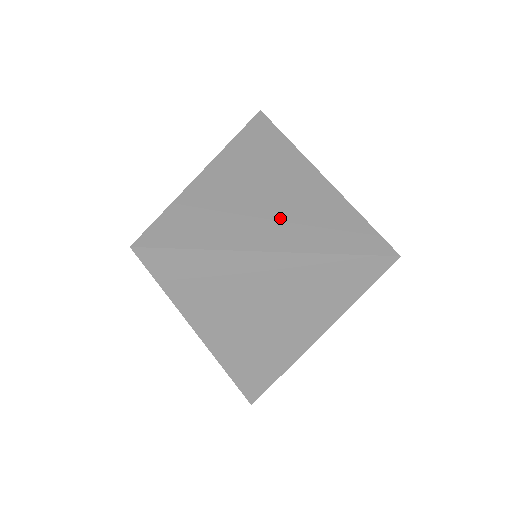
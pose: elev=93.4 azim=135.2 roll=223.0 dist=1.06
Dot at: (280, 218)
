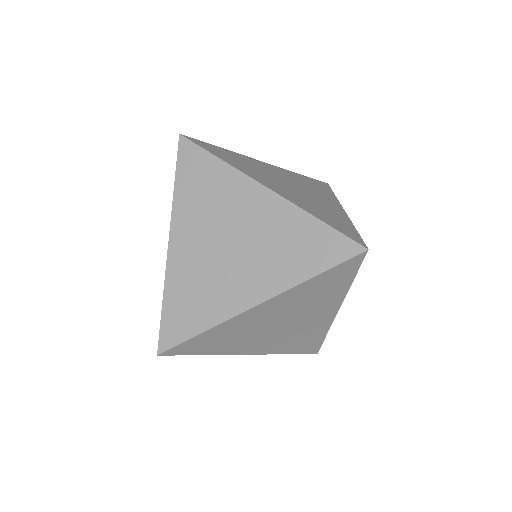
Dot at: (291, 191)
